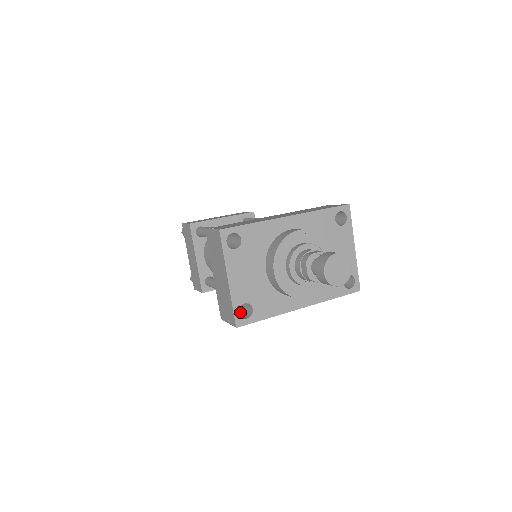
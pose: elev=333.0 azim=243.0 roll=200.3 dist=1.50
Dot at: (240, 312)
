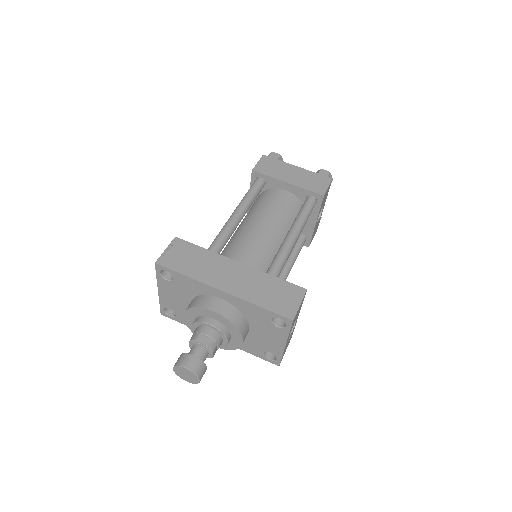
Dot at: occluded
